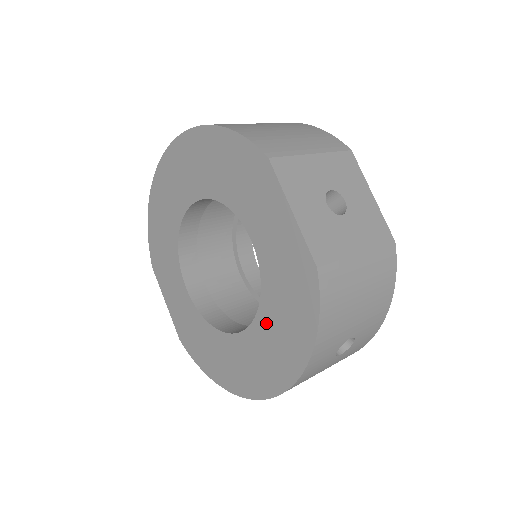
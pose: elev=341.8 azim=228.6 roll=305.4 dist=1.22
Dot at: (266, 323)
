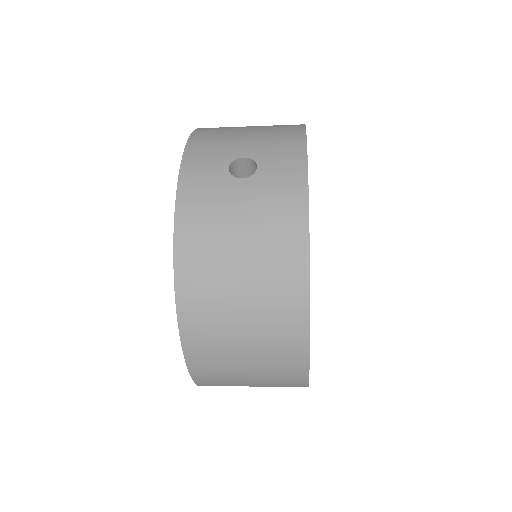
Dot at: occluded
